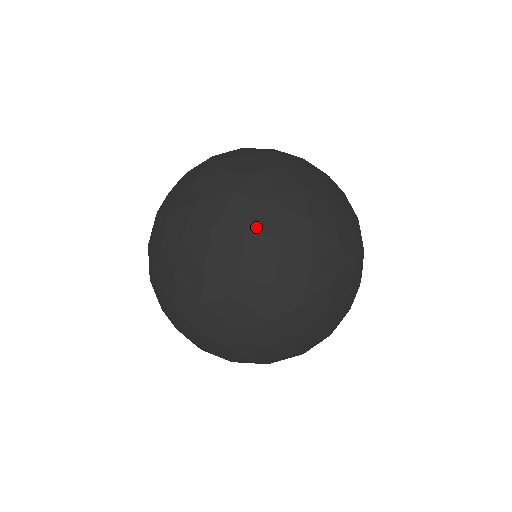
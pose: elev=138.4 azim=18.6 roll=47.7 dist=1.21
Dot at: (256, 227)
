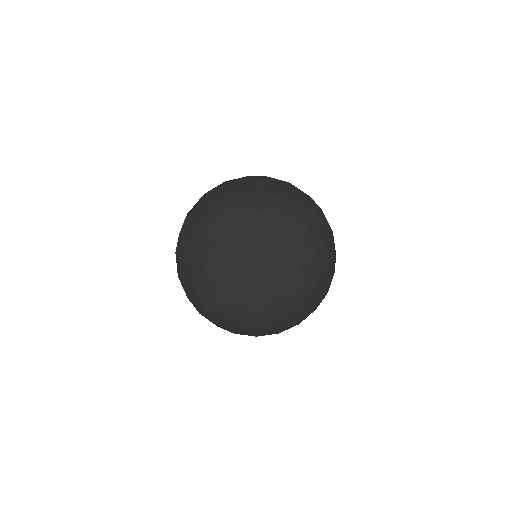
Dot at: (282, 281)
